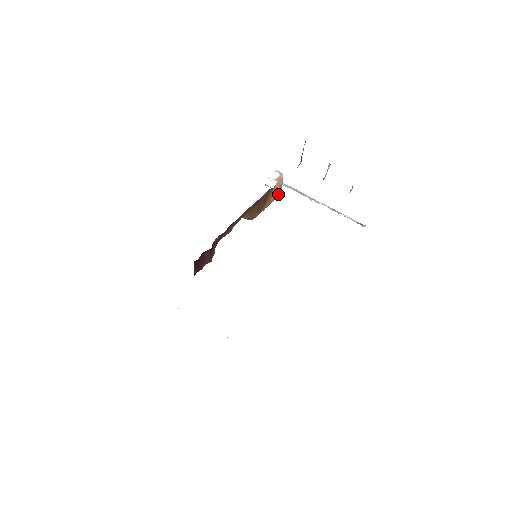
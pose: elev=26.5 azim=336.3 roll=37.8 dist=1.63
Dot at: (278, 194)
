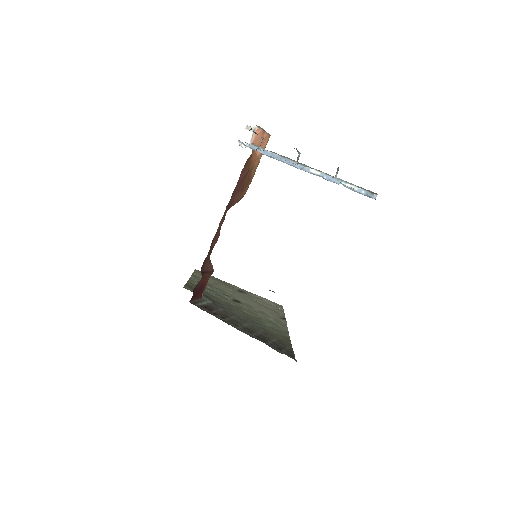
Dot at: (266, 142)
